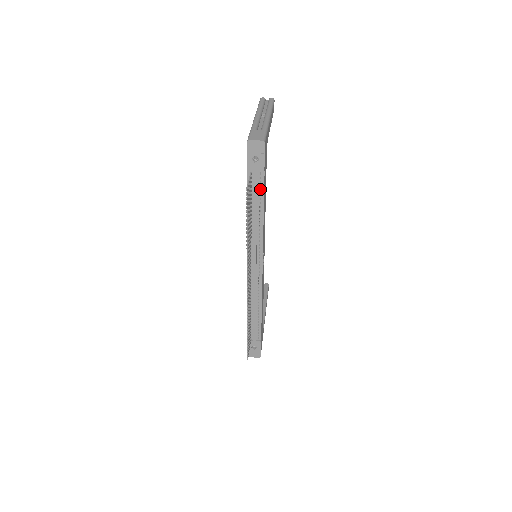
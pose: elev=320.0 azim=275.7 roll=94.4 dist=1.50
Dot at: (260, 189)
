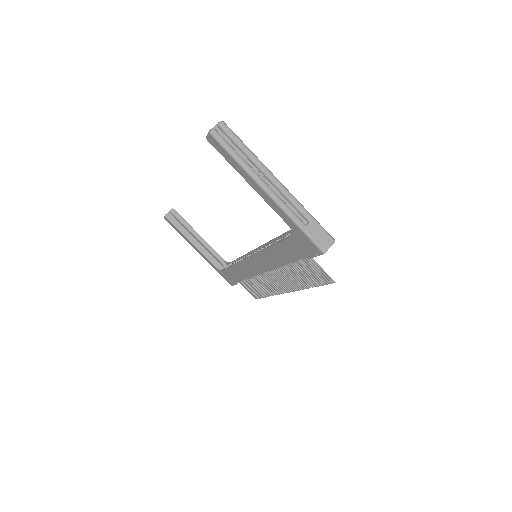
Dot at: occluded
